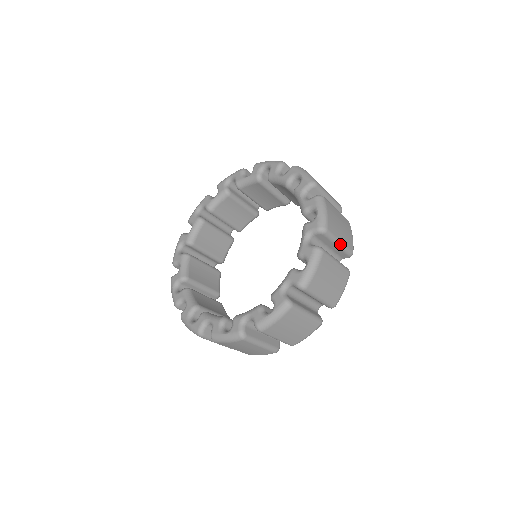
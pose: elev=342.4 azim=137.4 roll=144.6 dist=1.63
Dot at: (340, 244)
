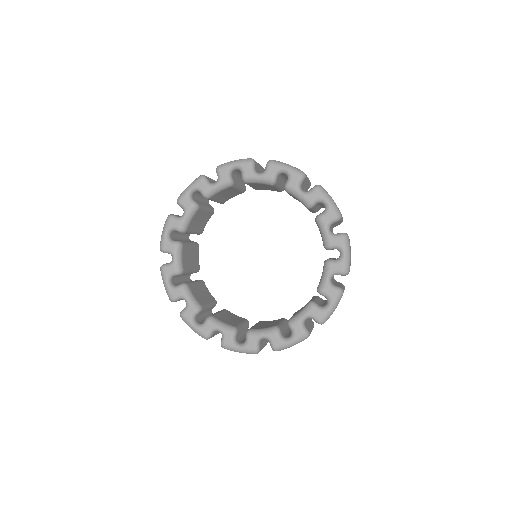
Dot at: occluded
